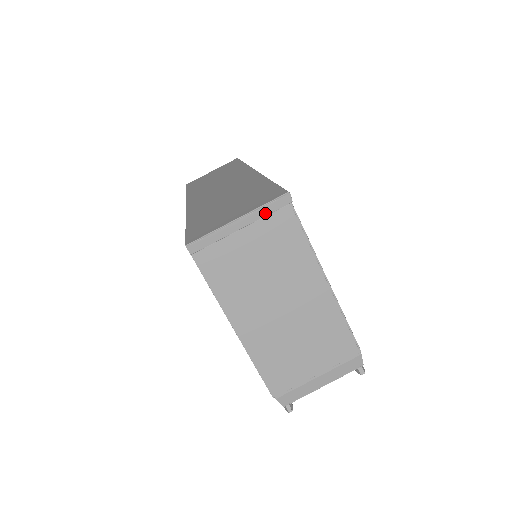
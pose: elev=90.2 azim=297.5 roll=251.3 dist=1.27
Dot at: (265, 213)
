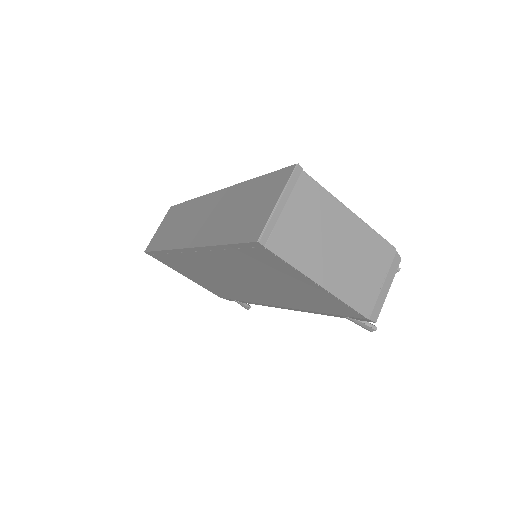
Dot at: (292, 187)
